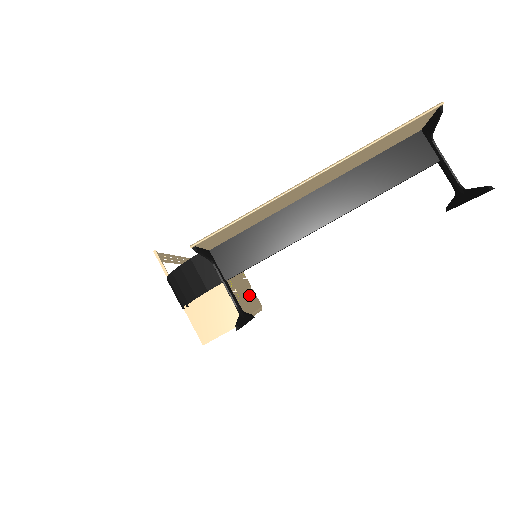
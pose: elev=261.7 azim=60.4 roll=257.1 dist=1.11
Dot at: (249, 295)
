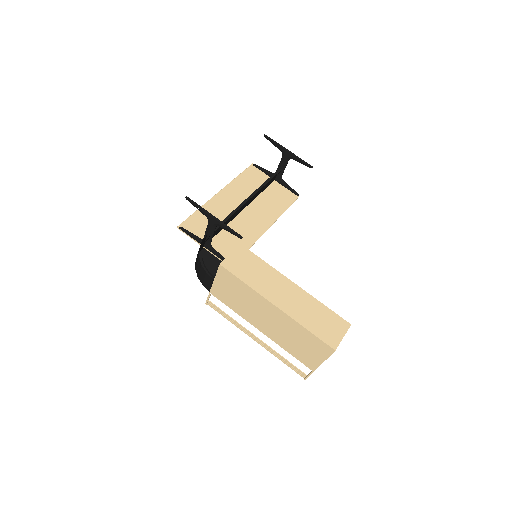
Dot at: occluded
